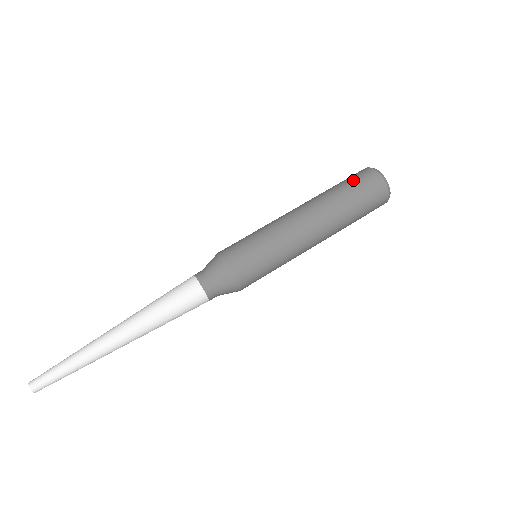
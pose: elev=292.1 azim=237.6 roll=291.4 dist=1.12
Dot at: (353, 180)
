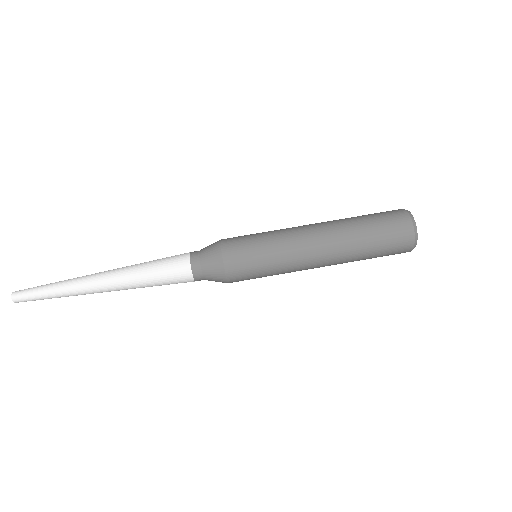
Dot at: (385, 225)
